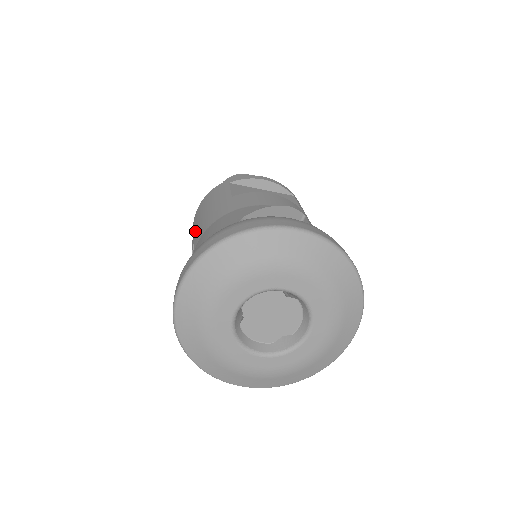
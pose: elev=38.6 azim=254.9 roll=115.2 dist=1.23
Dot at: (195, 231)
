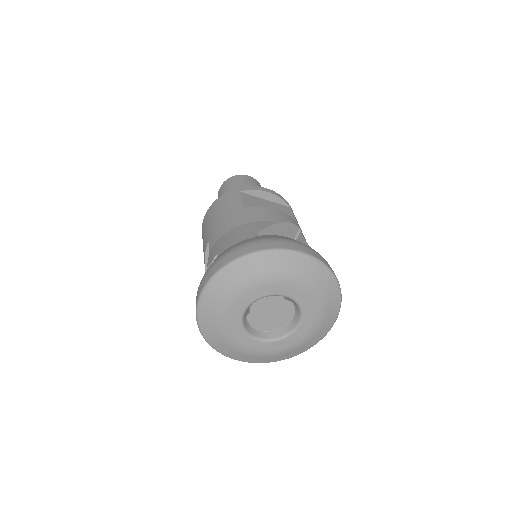
Dot at: (209, 231)
